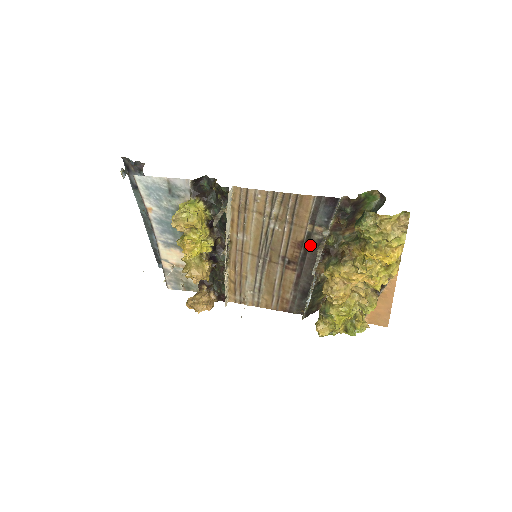
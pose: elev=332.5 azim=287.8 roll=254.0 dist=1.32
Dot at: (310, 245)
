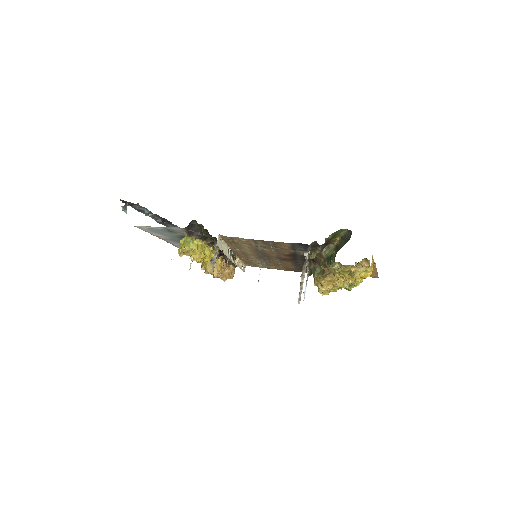
Dot at: (297, 255)
